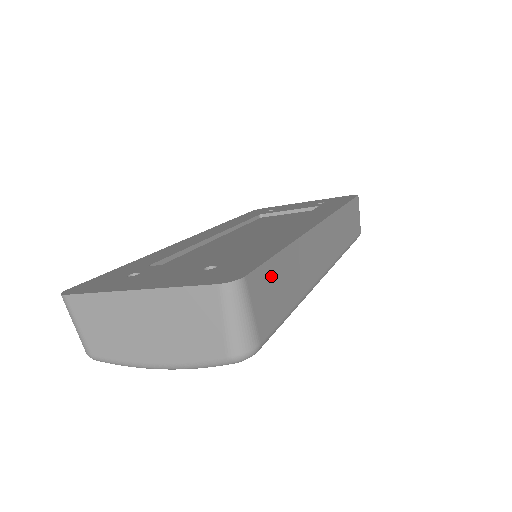
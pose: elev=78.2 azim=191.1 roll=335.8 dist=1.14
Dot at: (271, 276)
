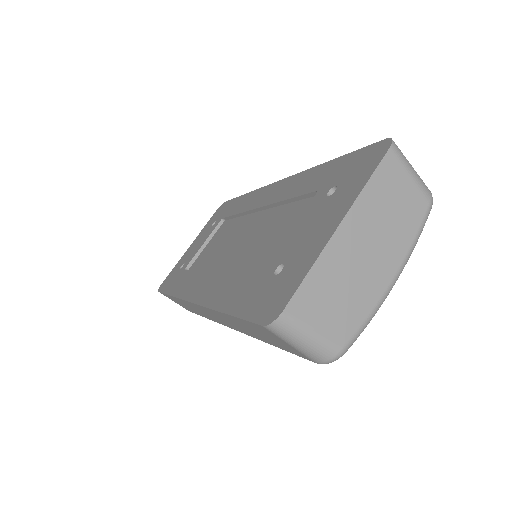
Dot at: occluded
